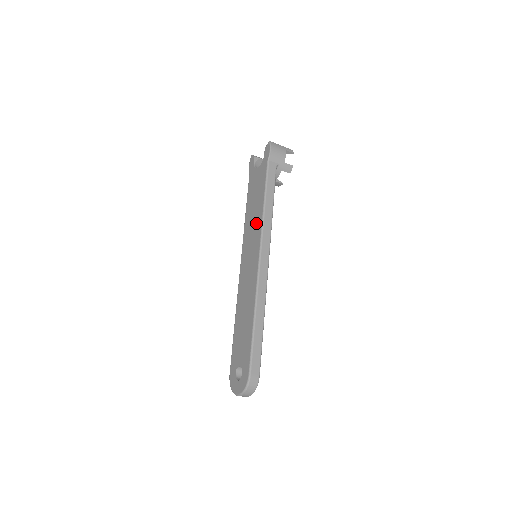
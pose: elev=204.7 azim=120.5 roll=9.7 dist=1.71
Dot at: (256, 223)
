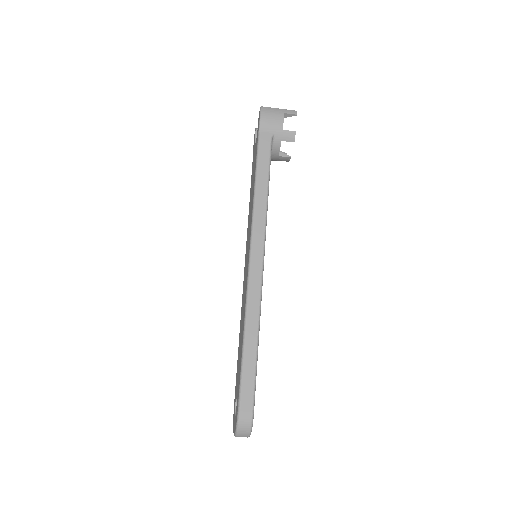
Dot at: (250, 215)
